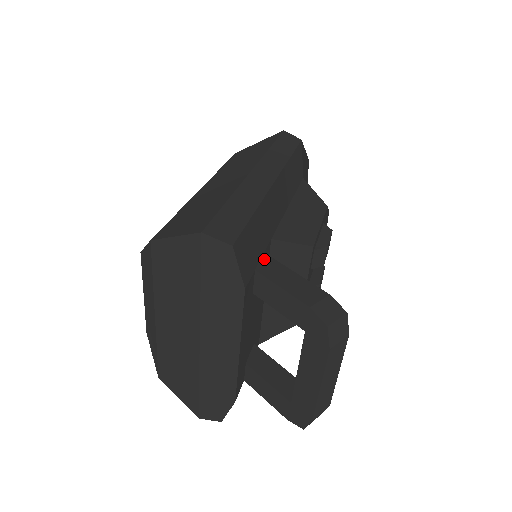
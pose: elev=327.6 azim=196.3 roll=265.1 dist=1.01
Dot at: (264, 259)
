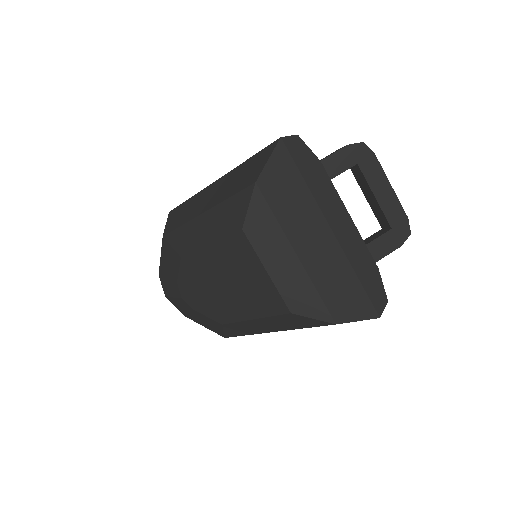
Dot at: occluded
